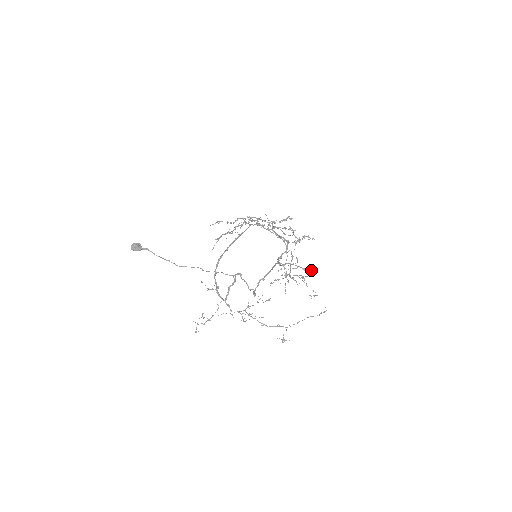
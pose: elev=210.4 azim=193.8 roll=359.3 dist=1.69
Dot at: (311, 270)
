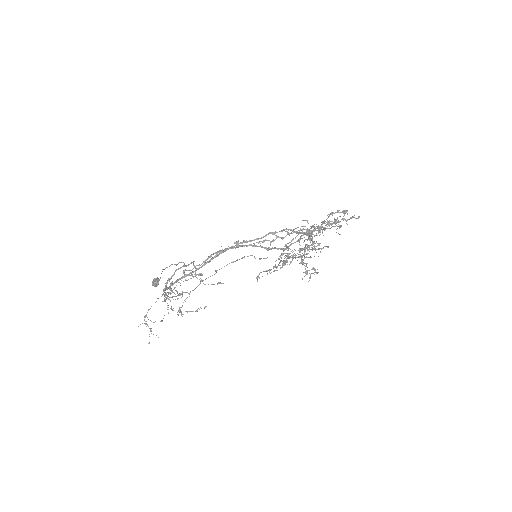
Dot at: (324, 246)
